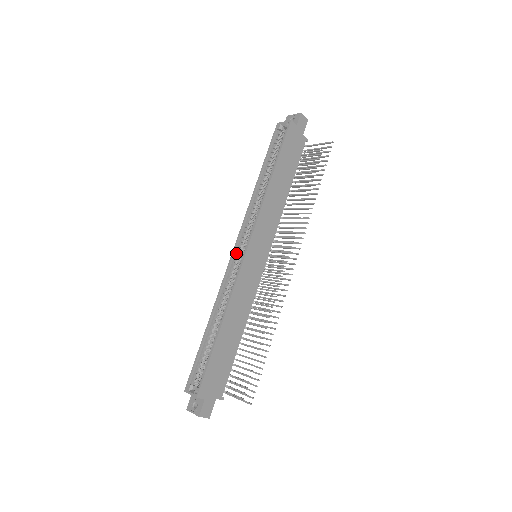
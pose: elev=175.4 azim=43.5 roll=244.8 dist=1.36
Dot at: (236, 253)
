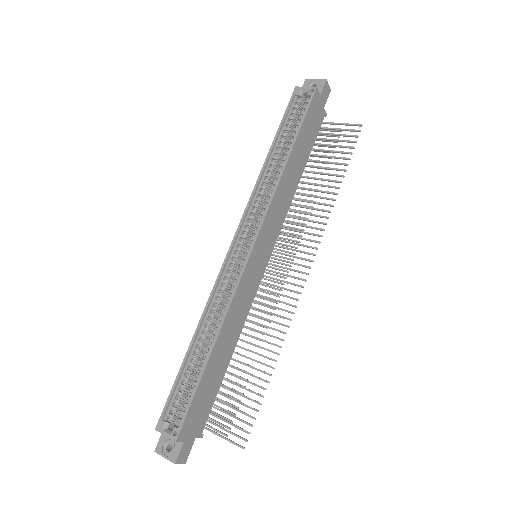
Dot at: (234, 251)
